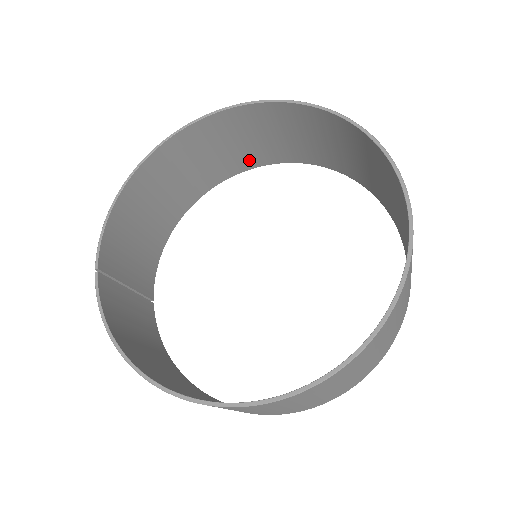
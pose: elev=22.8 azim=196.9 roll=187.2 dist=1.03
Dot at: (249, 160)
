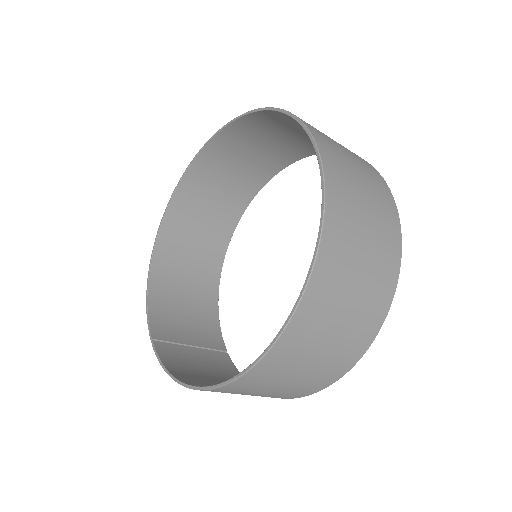
Dot at: (238, 202)
